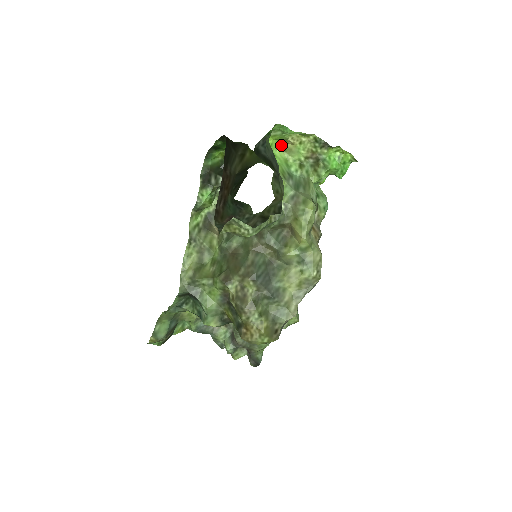
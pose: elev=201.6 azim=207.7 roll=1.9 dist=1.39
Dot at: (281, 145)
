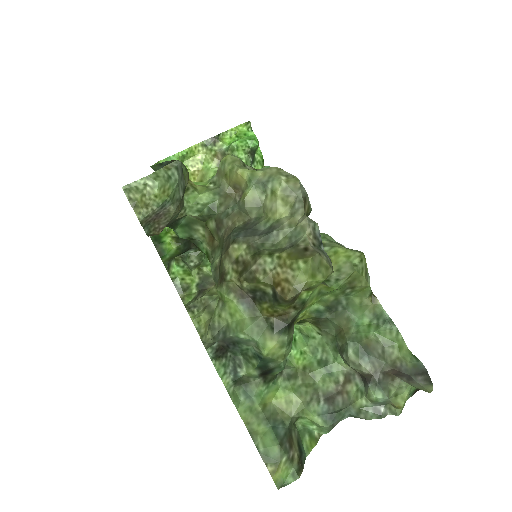
Dot at: occluded
